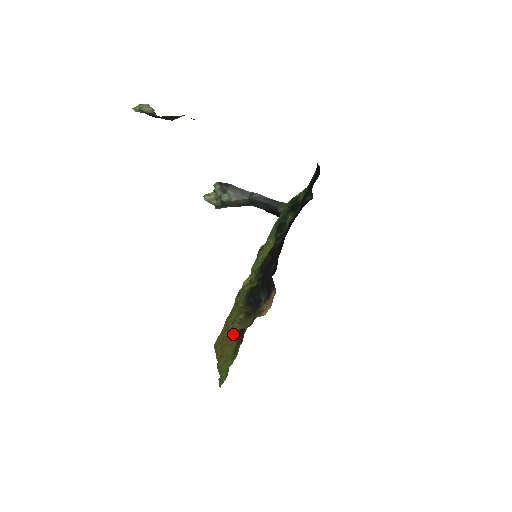
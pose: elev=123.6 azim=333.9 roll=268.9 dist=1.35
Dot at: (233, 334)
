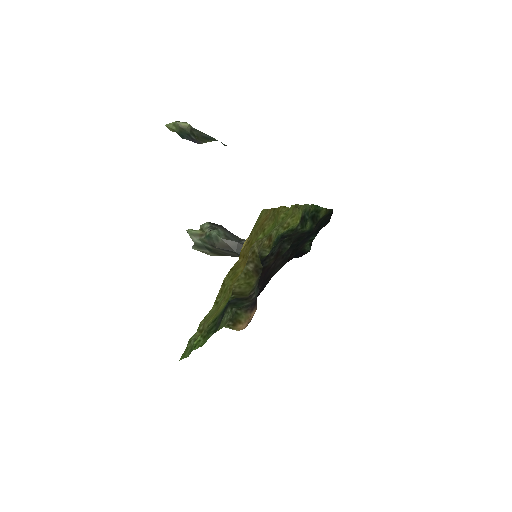
Dot at: occluded
